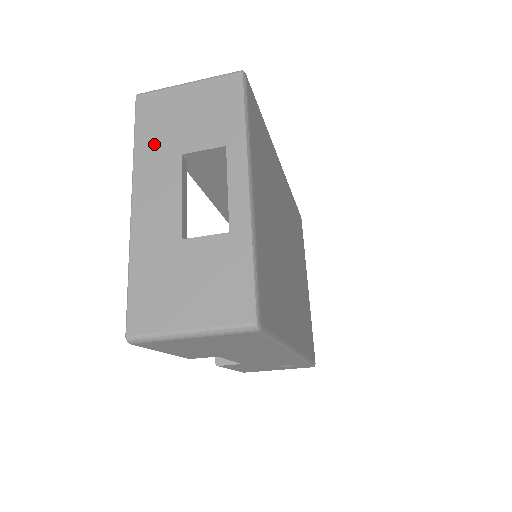
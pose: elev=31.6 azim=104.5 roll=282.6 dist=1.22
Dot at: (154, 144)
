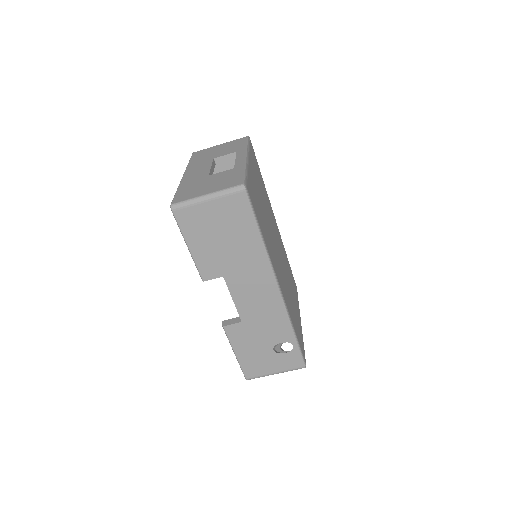
Dot at: (199, 160)
